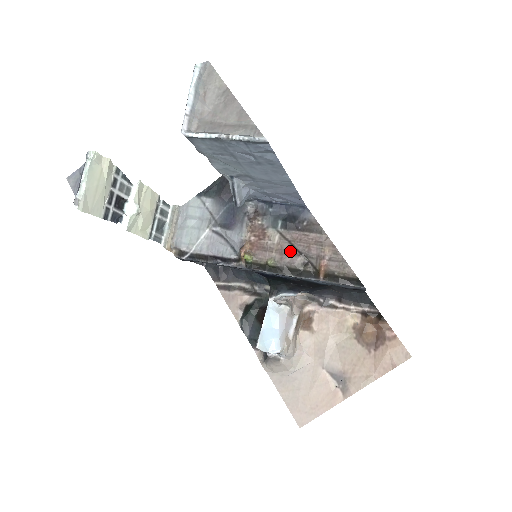
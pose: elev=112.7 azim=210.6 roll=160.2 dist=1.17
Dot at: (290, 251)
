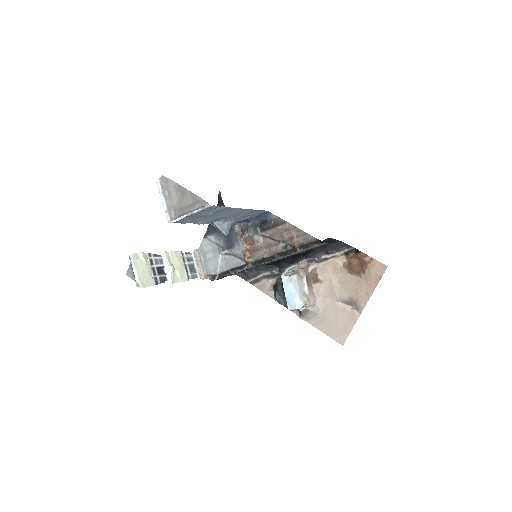
Dot at: (273, 243)
